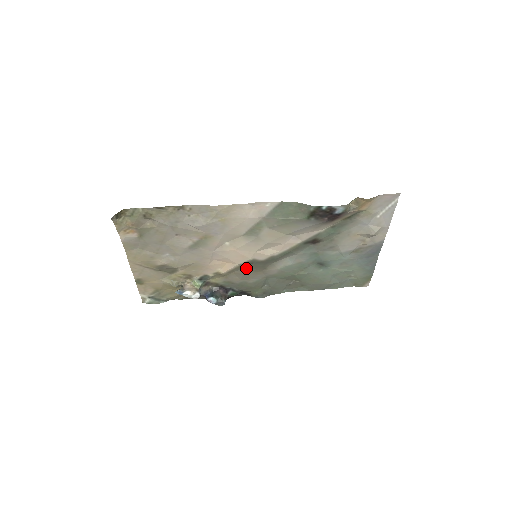
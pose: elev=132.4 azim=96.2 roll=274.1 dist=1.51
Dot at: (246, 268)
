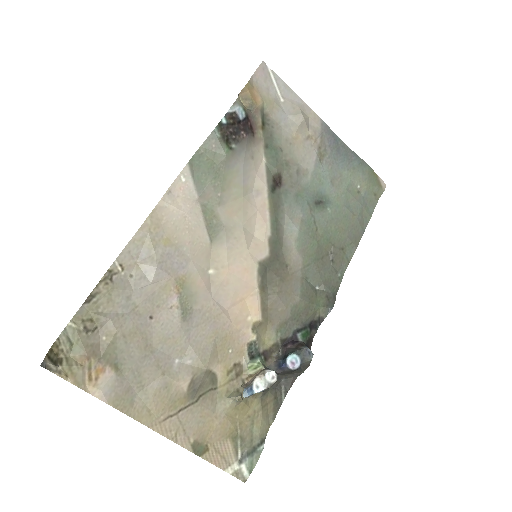
Dot at: (270, 286)
